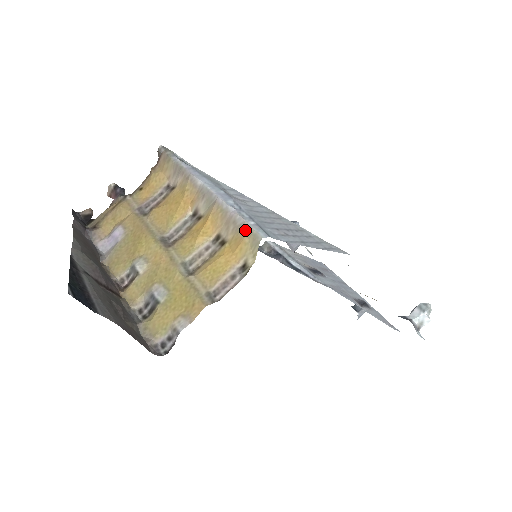
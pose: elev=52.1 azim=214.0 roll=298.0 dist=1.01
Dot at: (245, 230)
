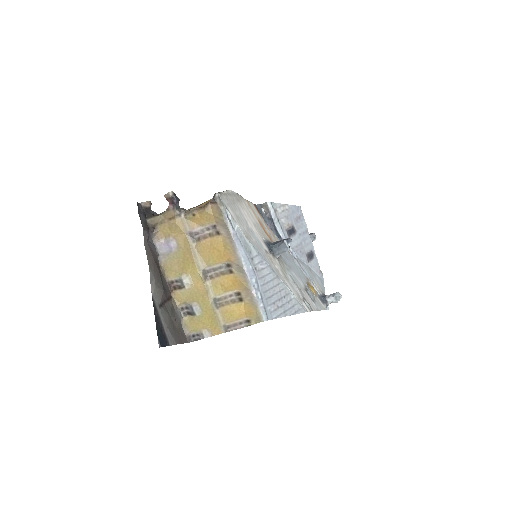
Dot at: (256, 309)
